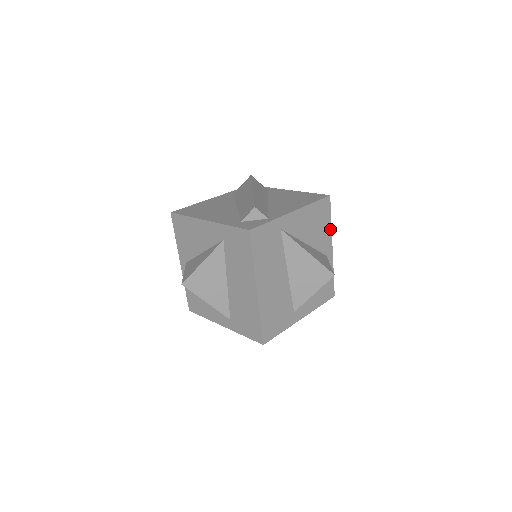
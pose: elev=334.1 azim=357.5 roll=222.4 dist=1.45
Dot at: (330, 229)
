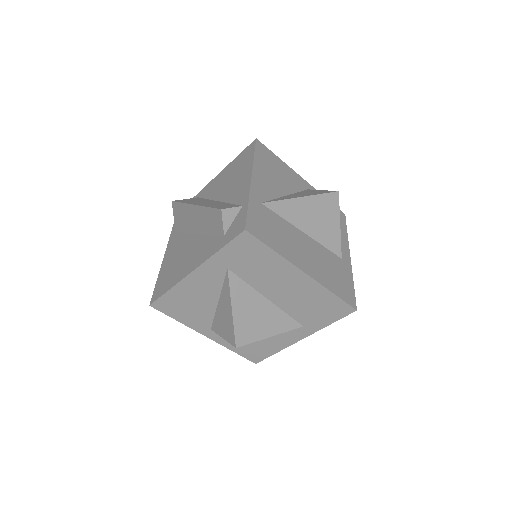
Dot at: (286, 166)
